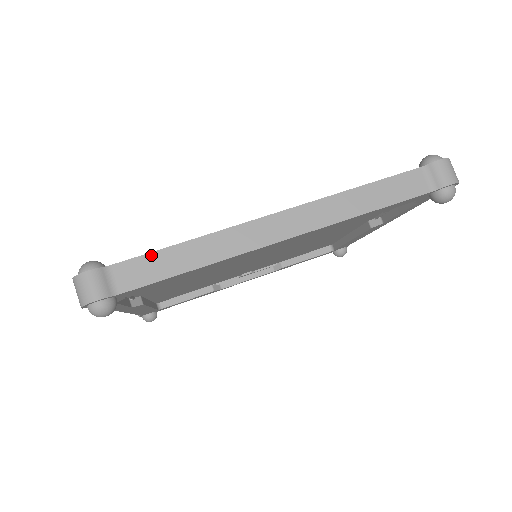
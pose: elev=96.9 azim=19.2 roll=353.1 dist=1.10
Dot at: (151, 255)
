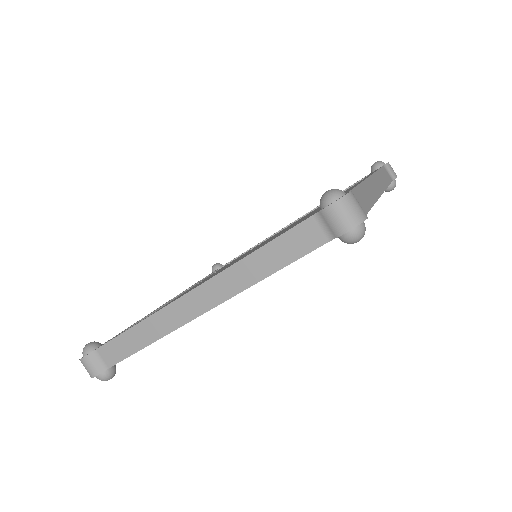
Dot at: (356, 190)
